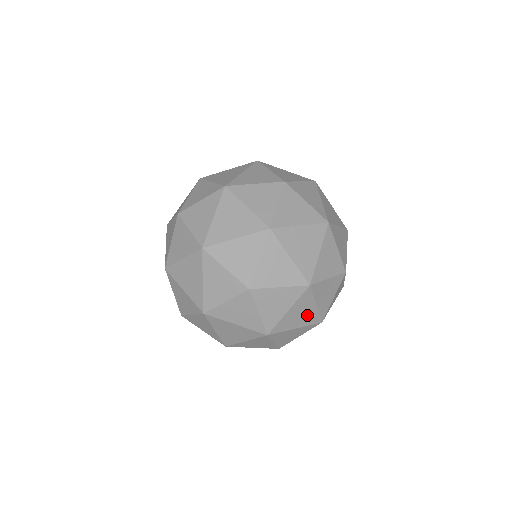
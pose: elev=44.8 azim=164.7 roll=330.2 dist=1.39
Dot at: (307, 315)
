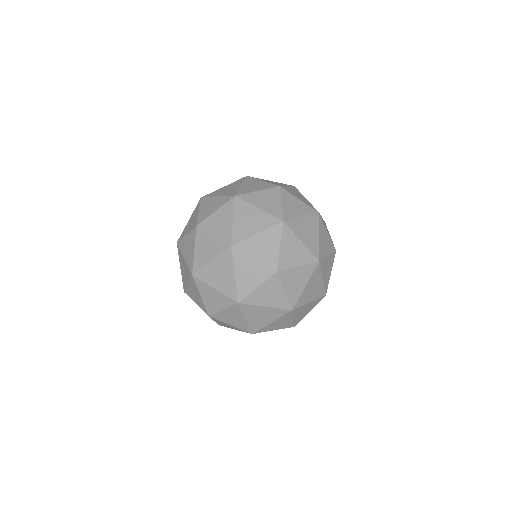
Dot at: occluded
